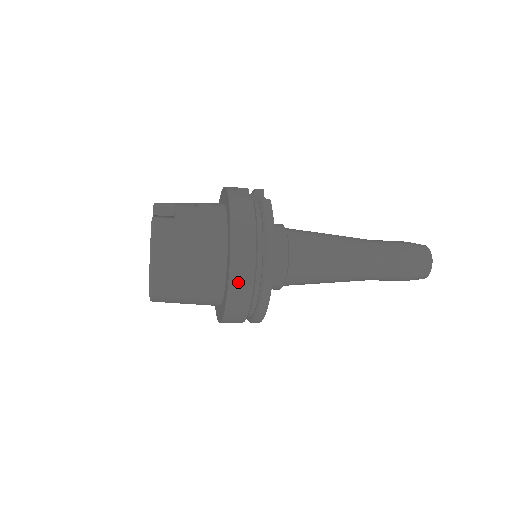
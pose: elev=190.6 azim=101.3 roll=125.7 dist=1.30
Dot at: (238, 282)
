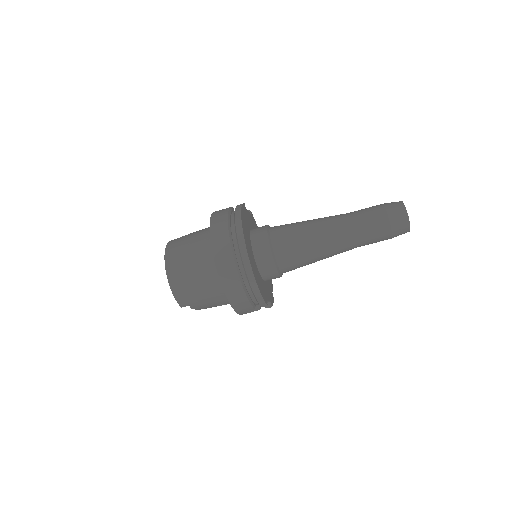
Dot at: (219, 248)
